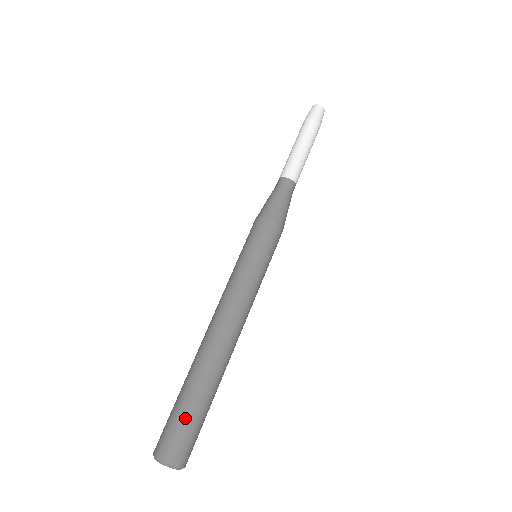
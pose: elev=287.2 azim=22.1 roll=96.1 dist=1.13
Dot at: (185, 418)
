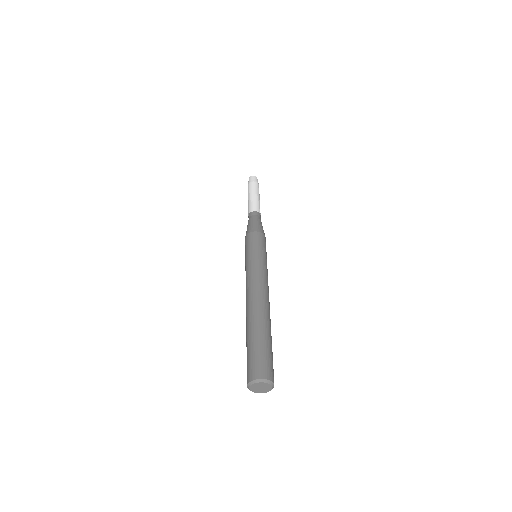
Dot at: (256, 349)
